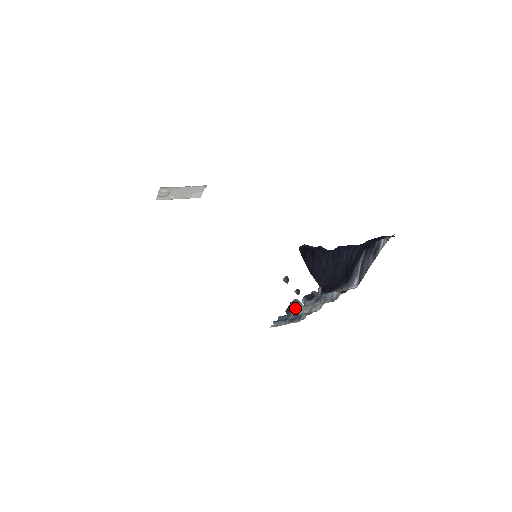
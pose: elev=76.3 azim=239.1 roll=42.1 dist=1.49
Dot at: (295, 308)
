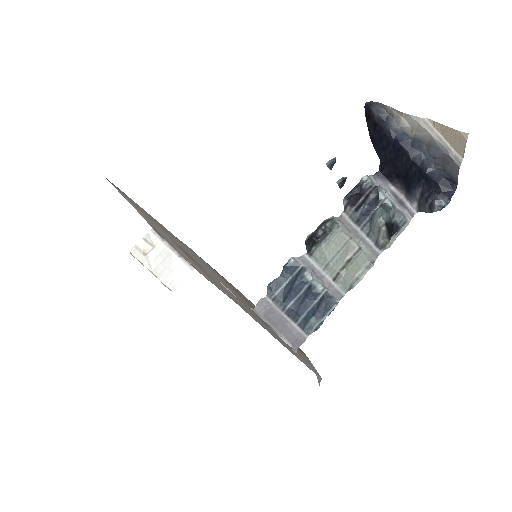
Dot at: (321, 241)
